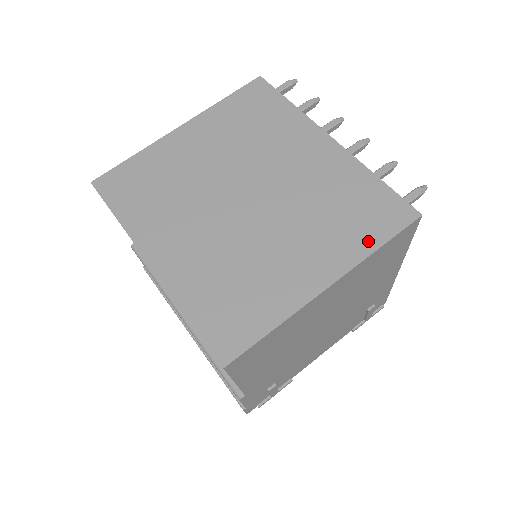
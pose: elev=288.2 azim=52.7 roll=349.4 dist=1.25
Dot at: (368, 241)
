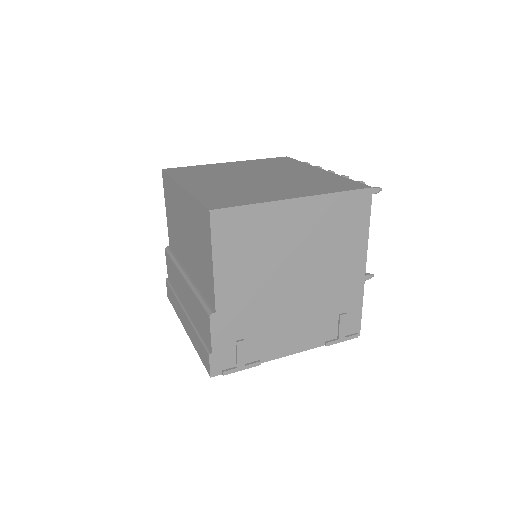
Dot at: (332, 190)
